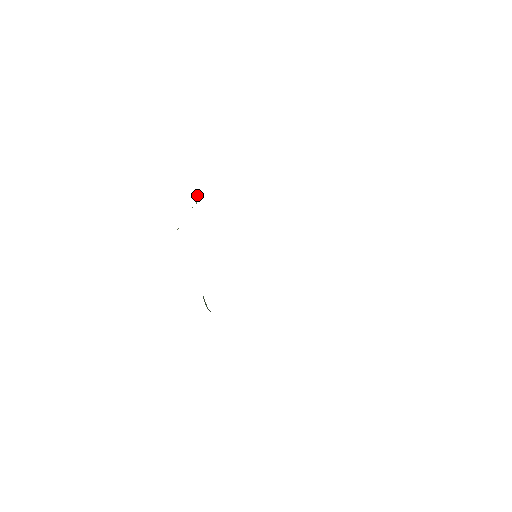
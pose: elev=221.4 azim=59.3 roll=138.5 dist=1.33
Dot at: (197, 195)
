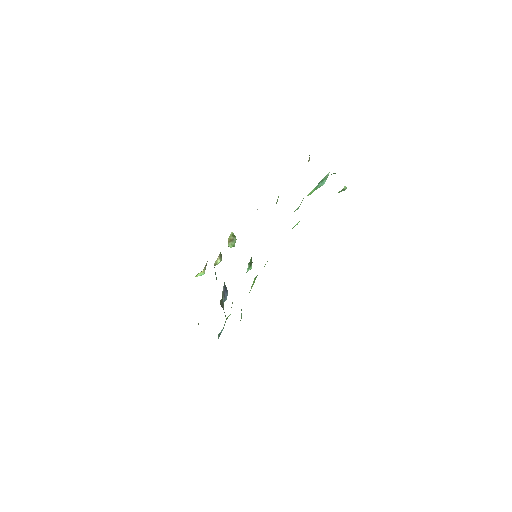
Dot at: (232, 233)
